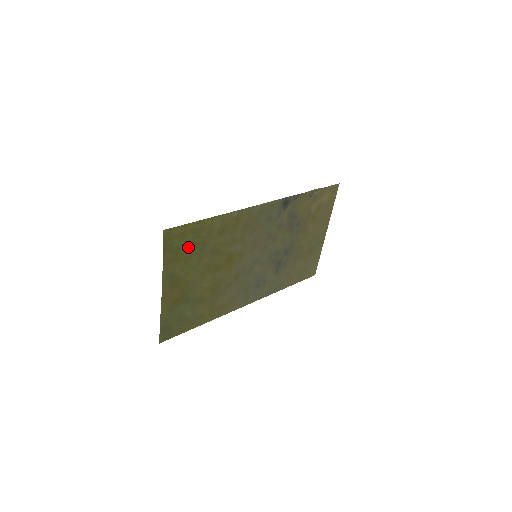
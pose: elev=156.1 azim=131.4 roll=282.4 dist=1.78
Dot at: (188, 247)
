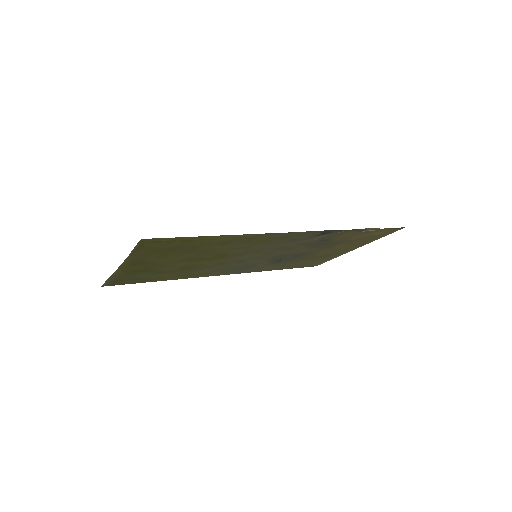
Dot at: (171, 248)
